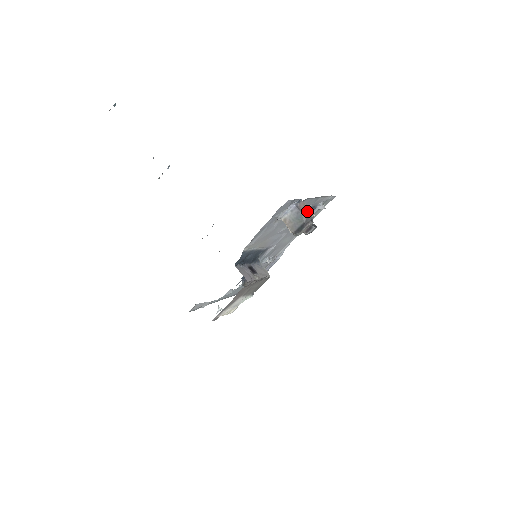
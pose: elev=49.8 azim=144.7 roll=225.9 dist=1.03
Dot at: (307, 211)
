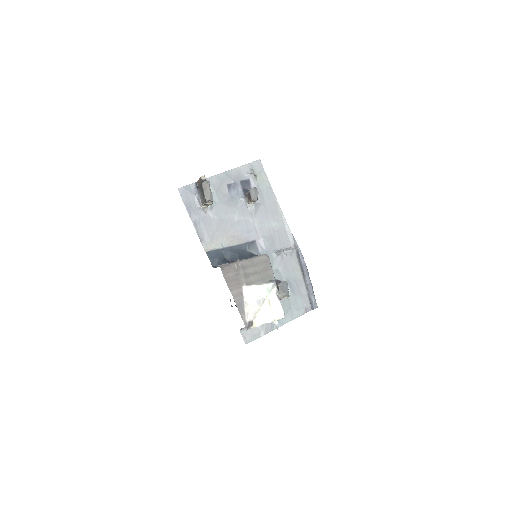
Dot at: (200, 181)
